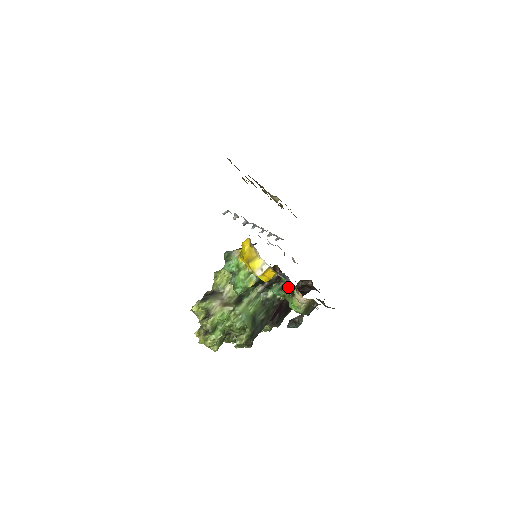
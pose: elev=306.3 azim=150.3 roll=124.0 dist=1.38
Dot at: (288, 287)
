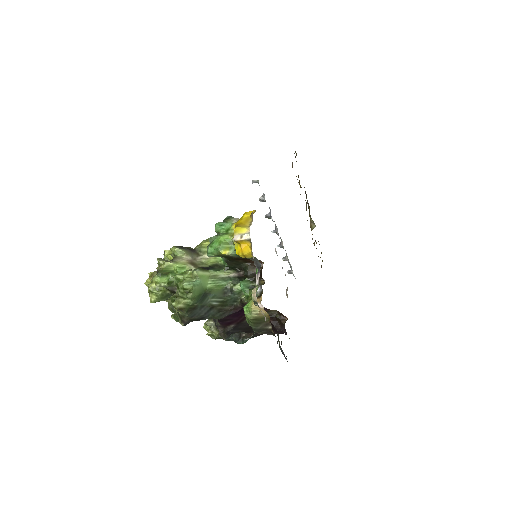
Dot at: occluded
